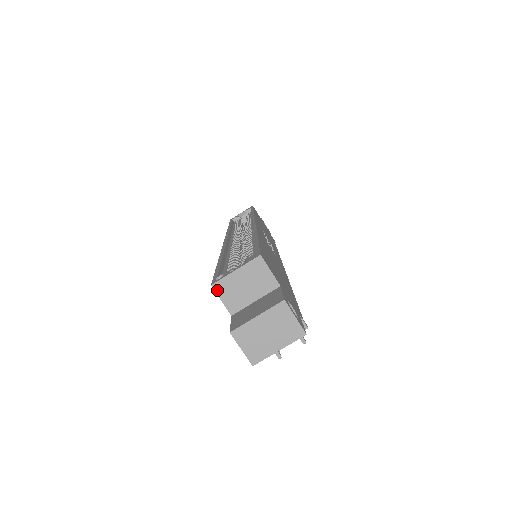
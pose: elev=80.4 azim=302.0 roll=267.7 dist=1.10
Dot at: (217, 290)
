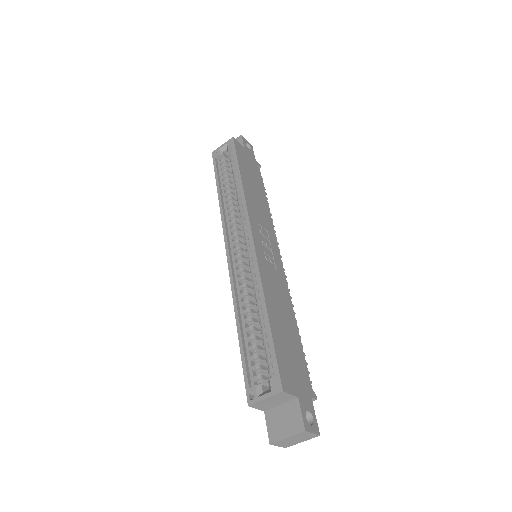
Dot at: (253, 407)
